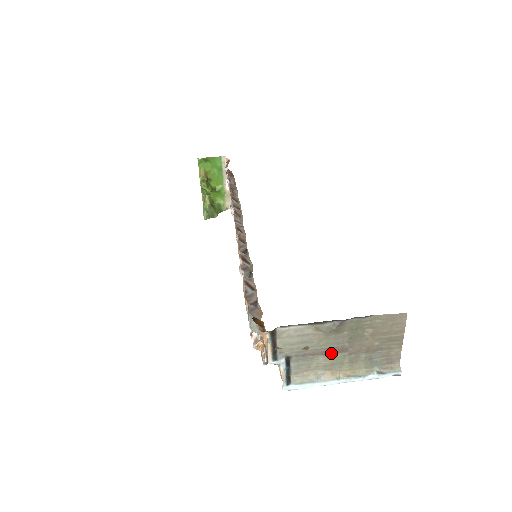
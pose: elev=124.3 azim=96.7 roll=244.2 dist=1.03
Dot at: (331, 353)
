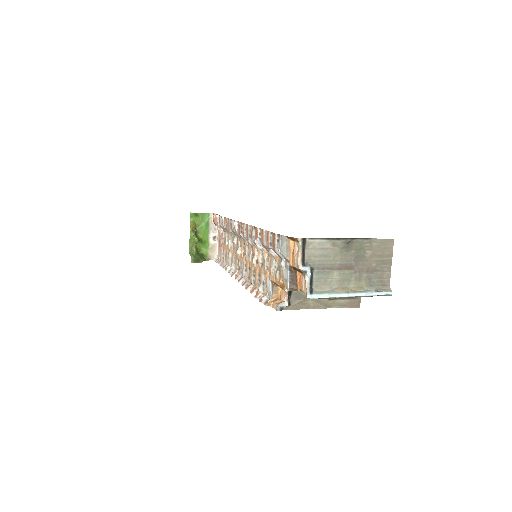
Dot at: (342, 269)
